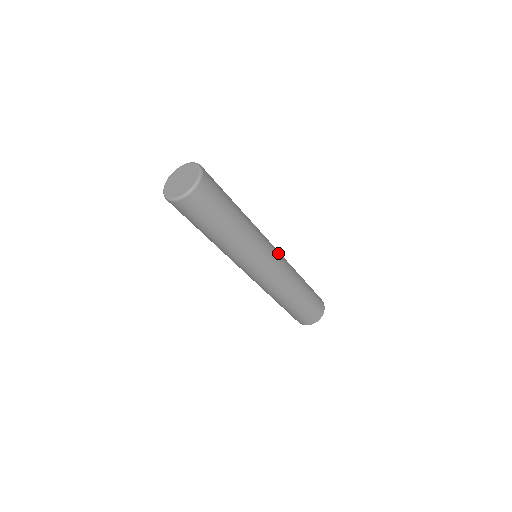
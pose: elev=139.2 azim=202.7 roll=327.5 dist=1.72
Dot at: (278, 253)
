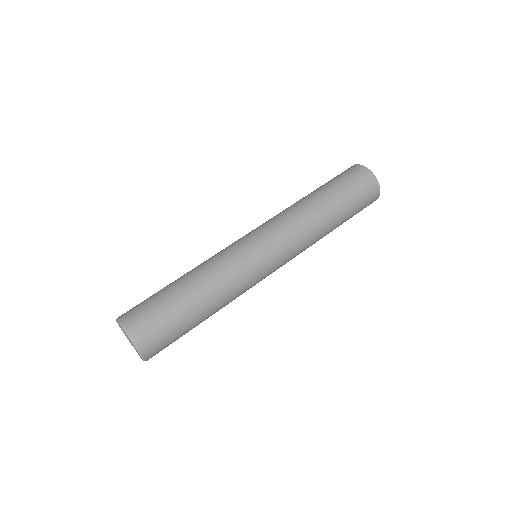
Dot at: (271, 241)
